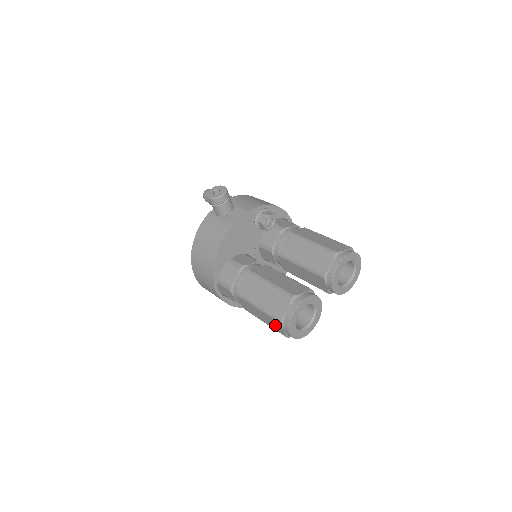
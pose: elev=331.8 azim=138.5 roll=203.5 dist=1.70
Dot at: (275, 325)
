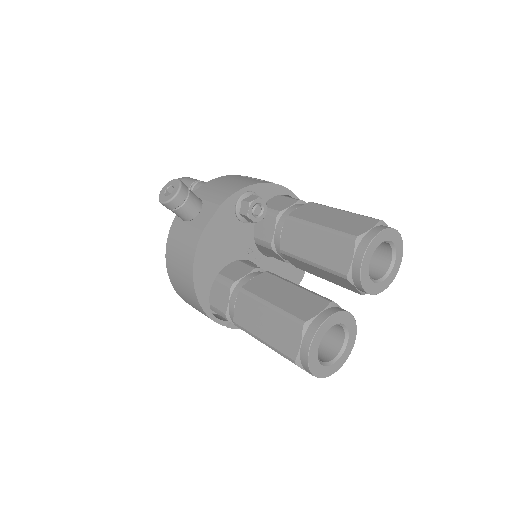
Dot at: occluded
